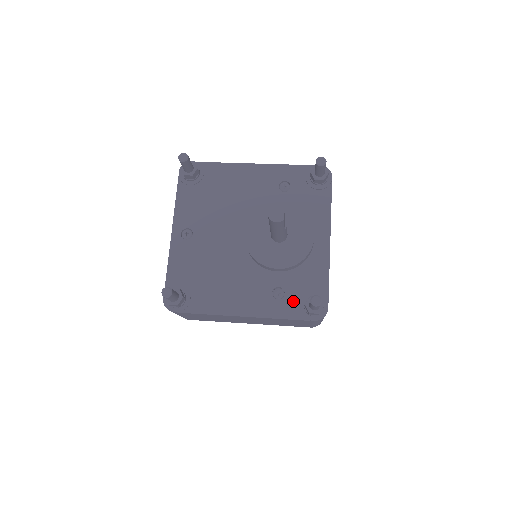
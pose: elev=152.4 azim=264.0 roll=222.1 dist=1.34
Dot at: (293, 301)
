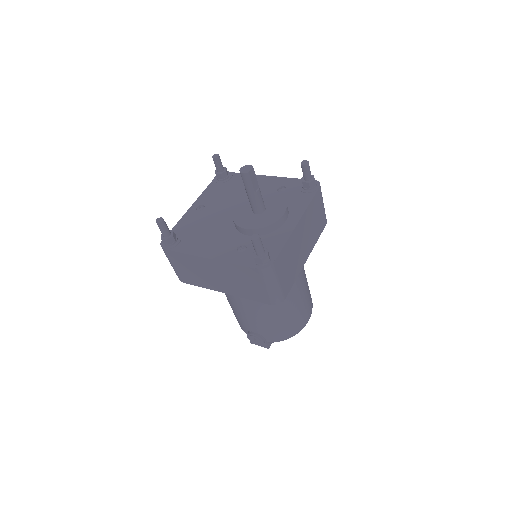
Dot at: (249, 255)
